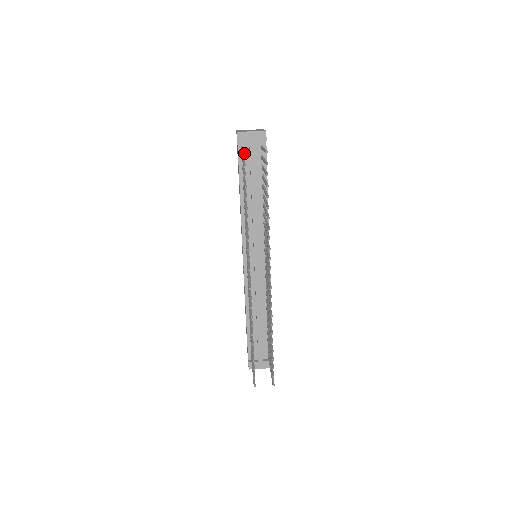
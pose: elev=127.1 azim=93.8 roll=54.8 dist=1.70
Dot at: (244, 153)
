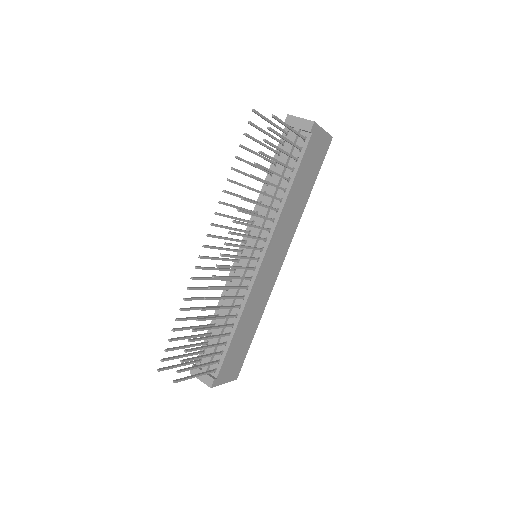
Dot at: (253, 110)
